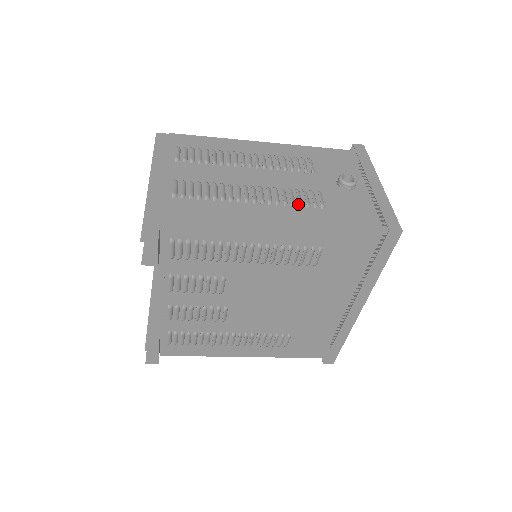
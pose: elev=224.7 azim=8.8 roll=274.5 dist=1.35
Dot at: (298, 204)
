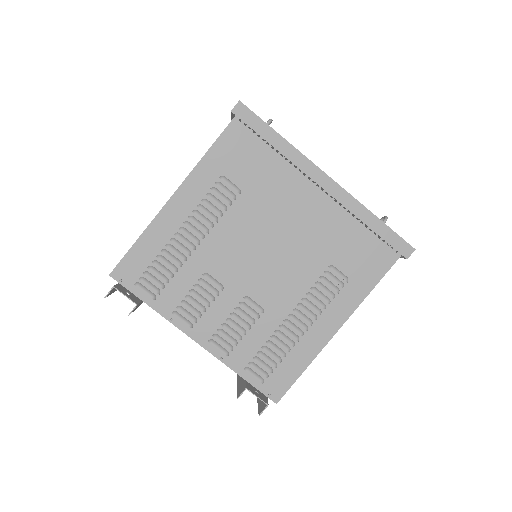
Dot at: occluded
